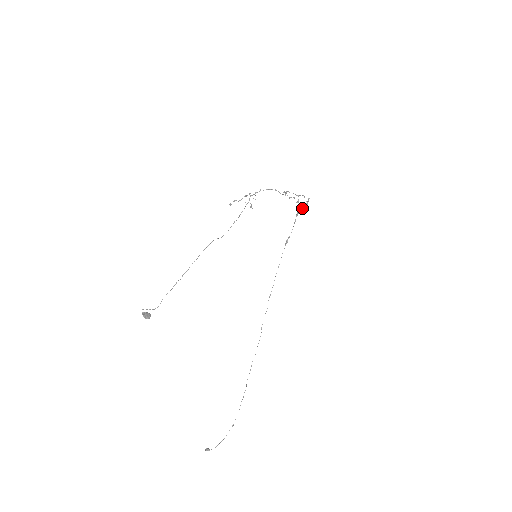
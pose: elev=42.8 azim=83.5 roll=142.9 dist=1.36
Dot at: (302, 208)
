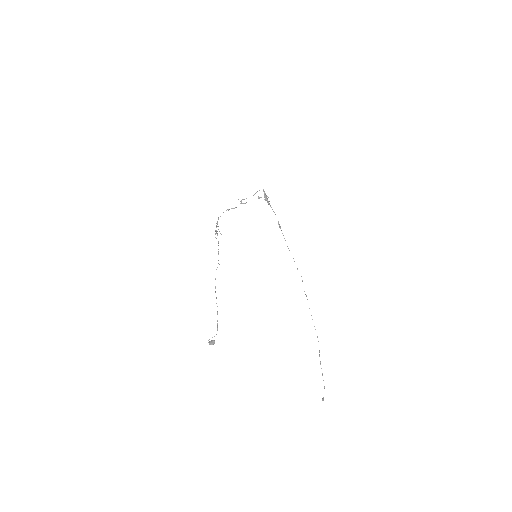
Dot at: (265, 199)
